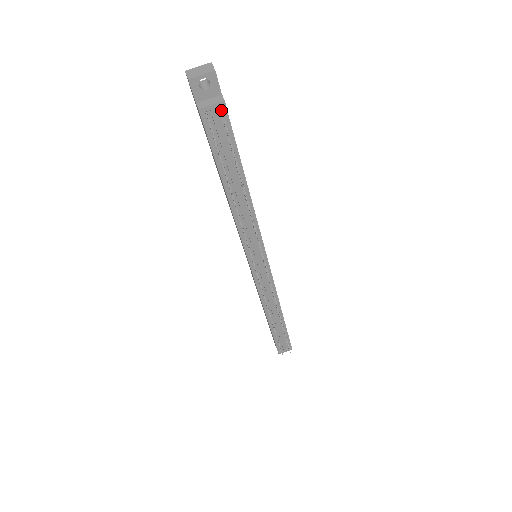
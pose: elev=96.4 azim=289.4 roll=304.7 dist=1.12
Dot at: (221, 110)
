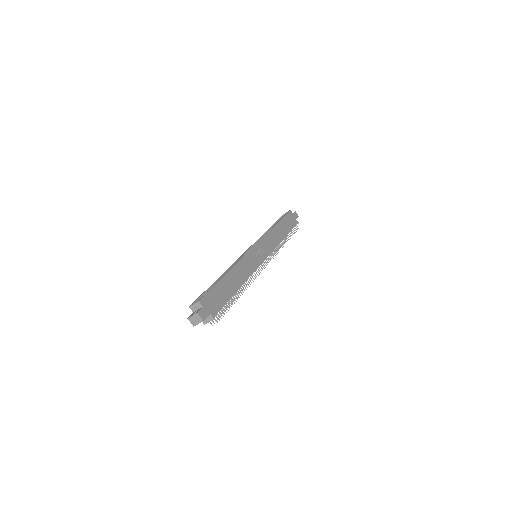
Dot at: (214, 318)
